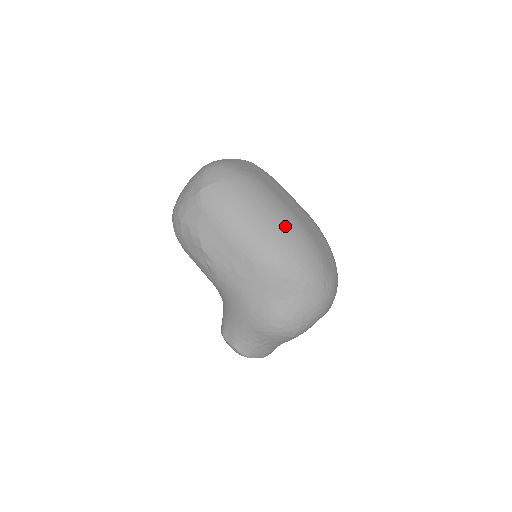
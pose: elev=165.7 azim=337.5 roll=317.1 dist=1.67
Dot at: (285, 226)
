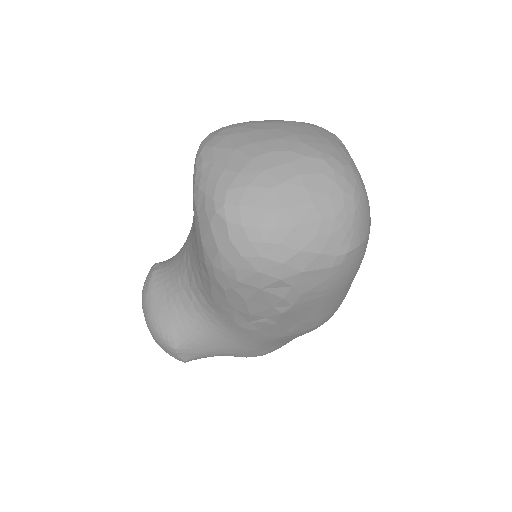
Dot at: occluded
